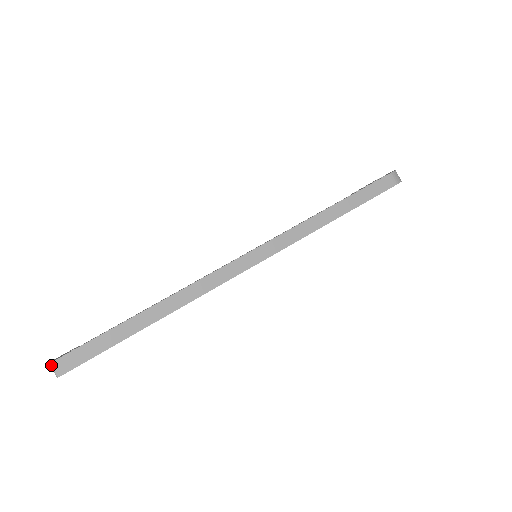
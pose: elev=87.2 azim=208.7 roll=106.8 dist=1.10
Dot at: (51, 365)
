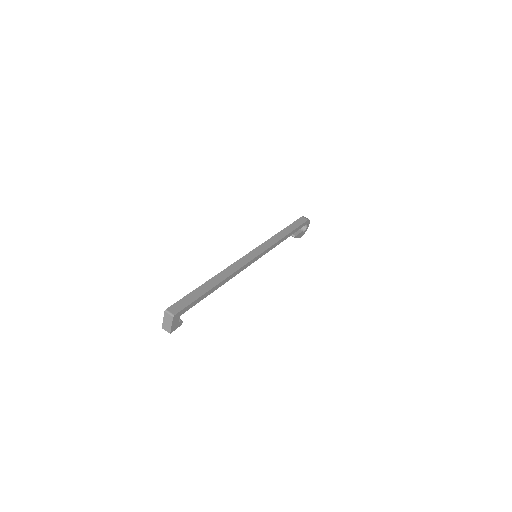
Dot at: (167, 310)
